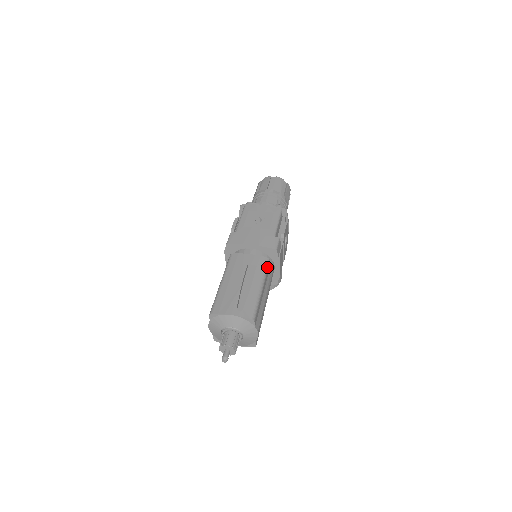
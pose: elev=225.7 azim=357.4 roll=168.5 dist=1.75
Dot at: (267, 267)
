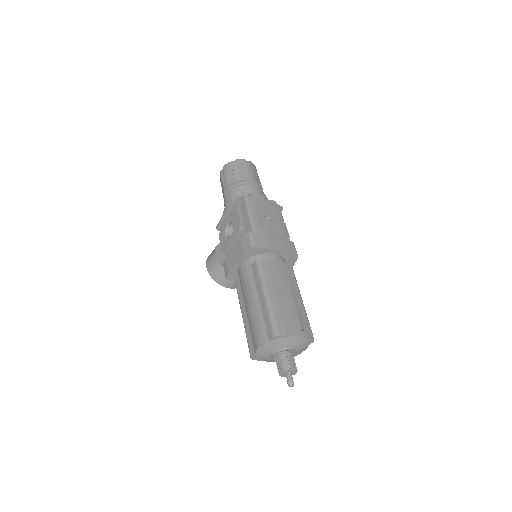
Dot at: occluded
